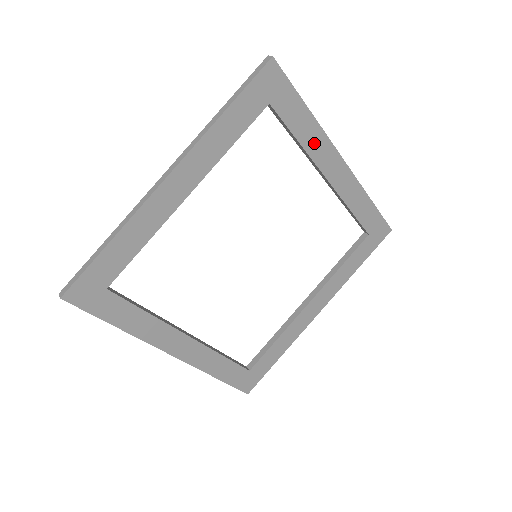
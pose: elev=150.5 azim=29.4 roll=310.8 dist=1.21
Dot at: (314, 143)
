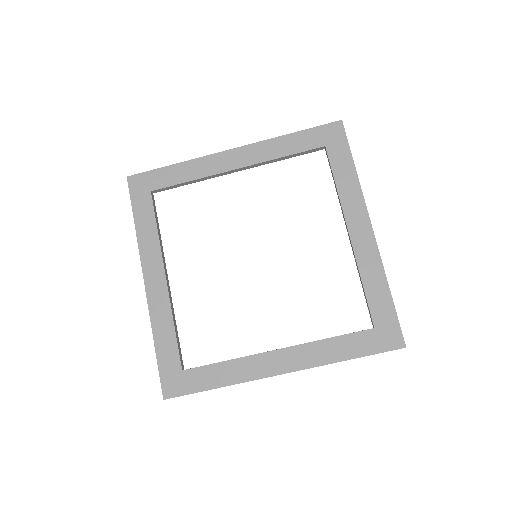
Dot at: (349, 195)
